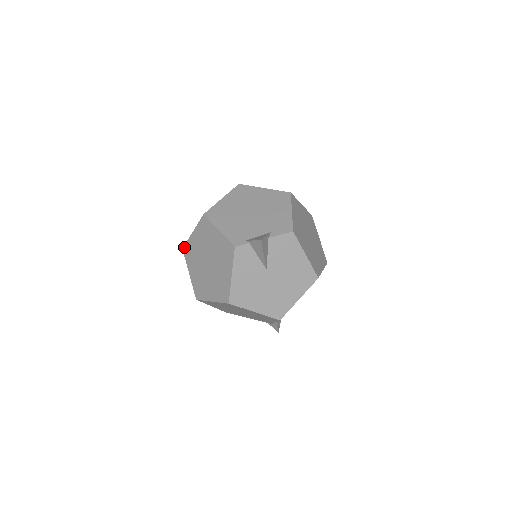
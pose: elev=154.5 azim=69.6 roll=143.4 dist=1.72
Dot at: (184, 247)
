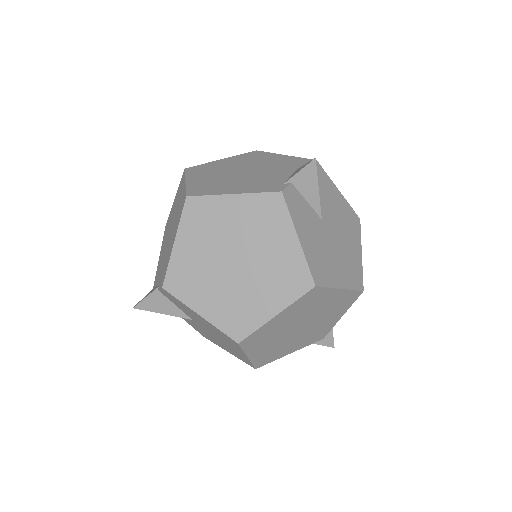
Dot at: (165, 281)
